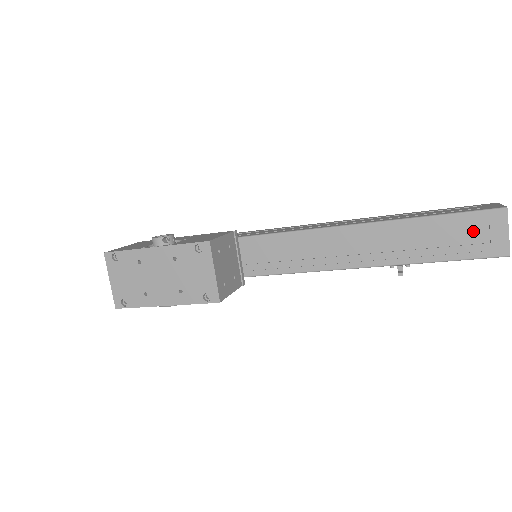
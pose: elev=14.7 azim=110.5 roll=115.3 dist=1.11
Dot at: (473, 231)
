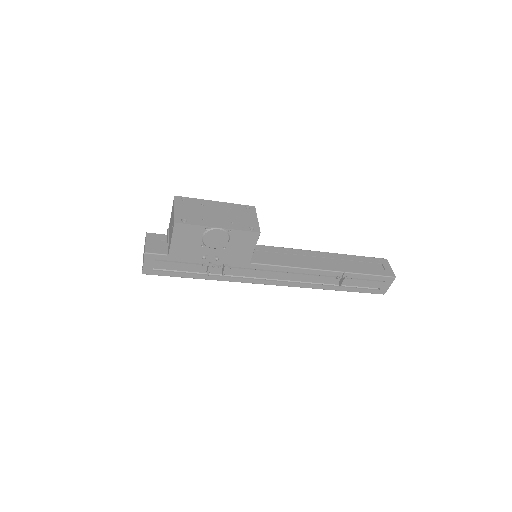
Dot at: (376, 265)
